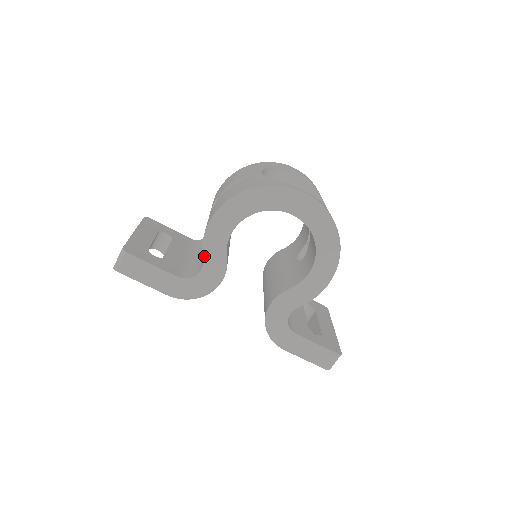
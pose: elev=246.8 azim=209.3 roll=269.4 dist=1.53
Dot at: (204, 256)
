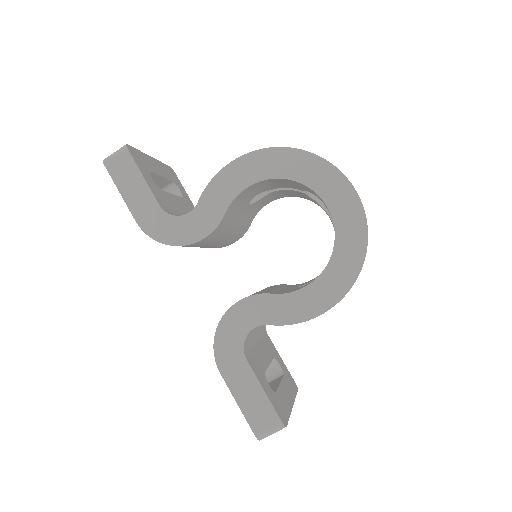
Dot at: (202, 198)
